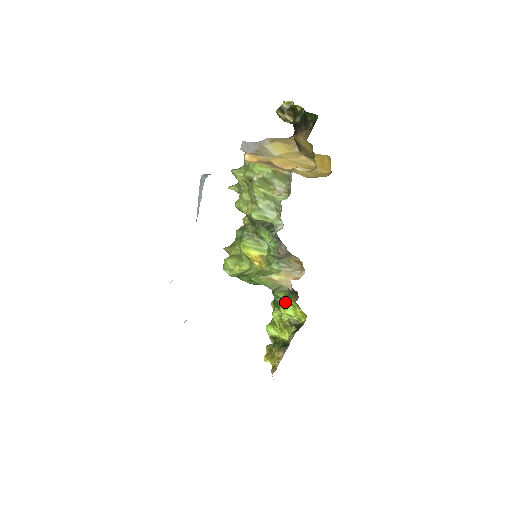
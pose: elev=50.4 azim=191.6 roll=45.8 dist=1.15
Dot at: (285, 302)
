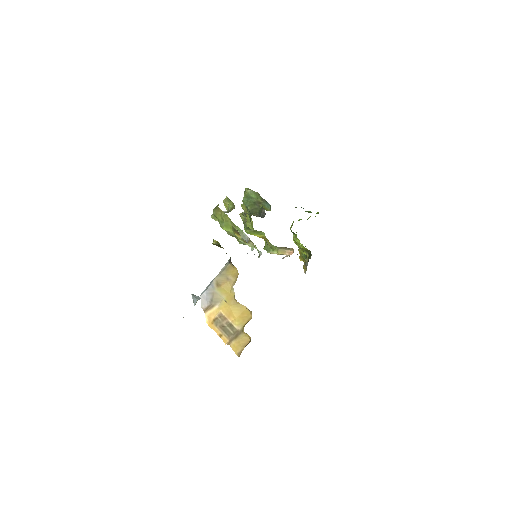
Dot at: (295, 242)
